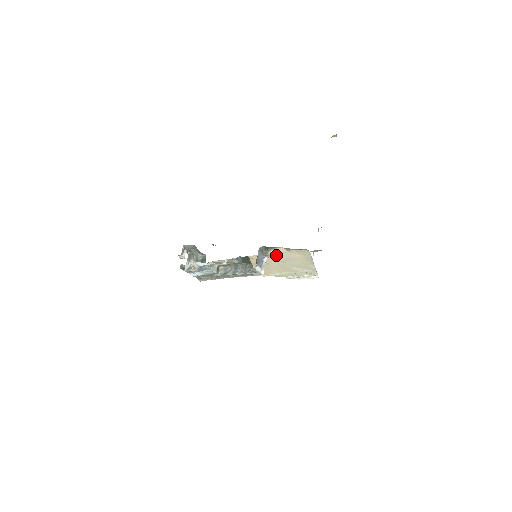
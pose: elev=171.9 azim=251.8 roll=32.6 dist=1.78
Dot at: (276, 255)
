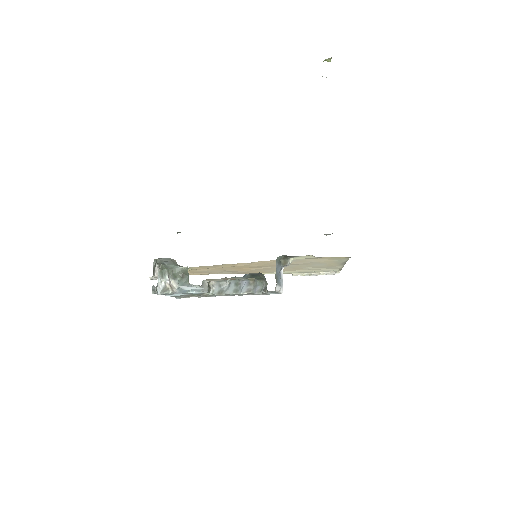
Dot at: (294, 260)
